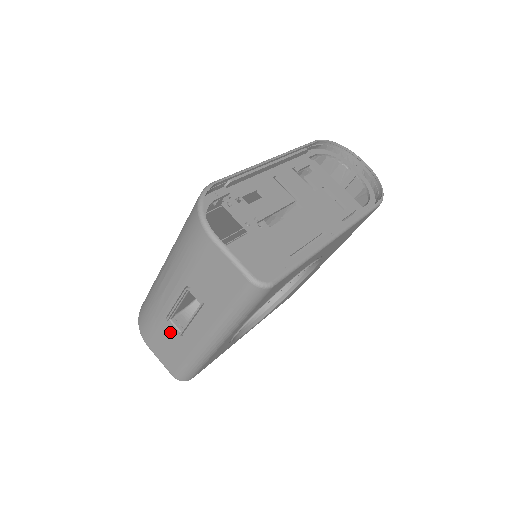
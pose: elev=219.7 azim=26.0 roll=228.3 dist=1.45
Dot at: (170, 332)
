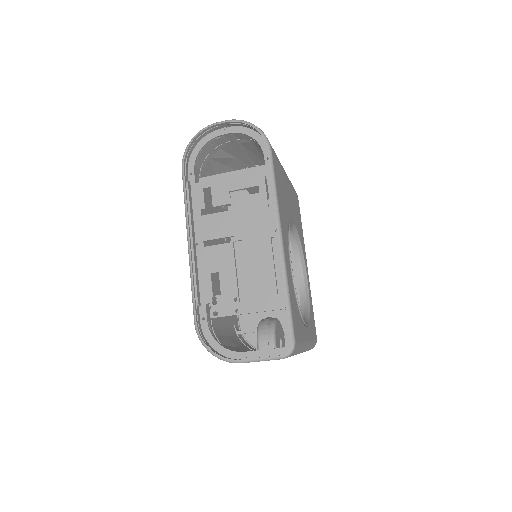
Dot at: occluded
